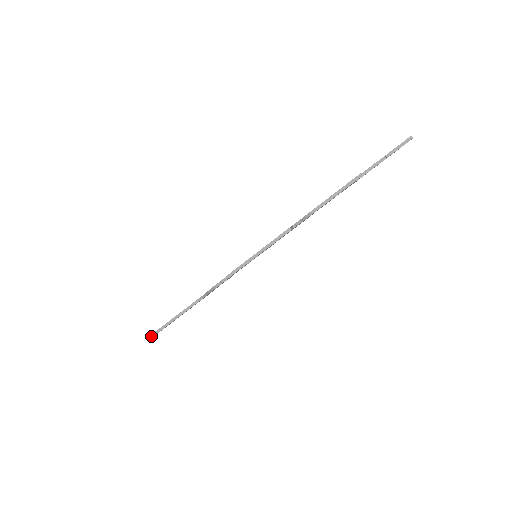
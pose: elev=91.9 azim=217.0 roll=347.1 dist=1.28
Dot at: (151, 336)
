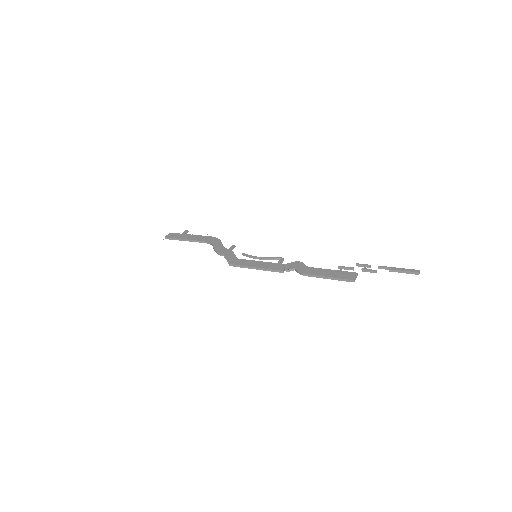
Dot at: (166, 238)
